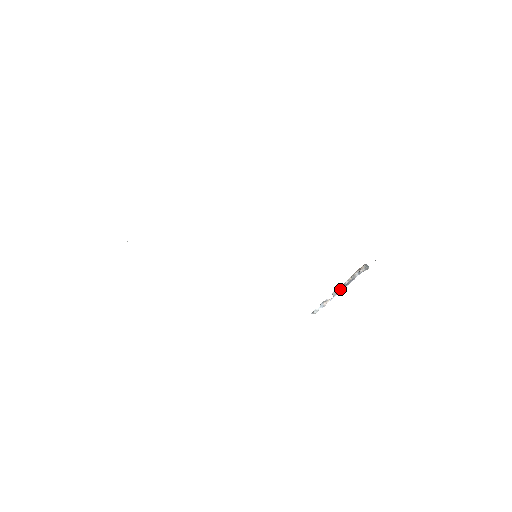
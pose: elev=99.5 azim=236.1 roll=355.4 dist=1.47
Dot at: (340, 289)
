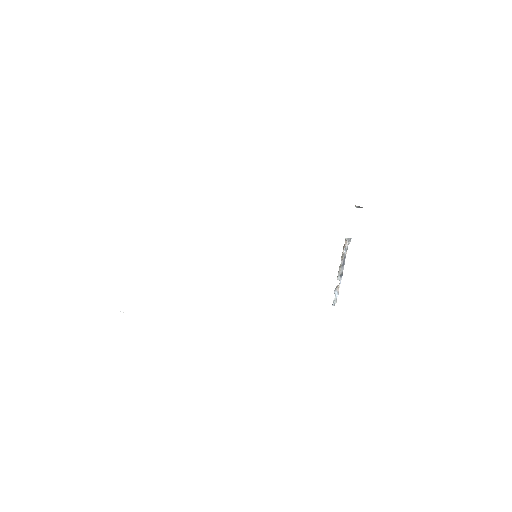
Dot at: (341, 271)
